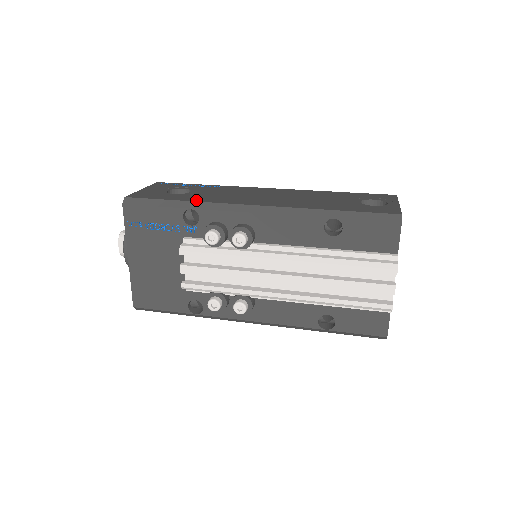
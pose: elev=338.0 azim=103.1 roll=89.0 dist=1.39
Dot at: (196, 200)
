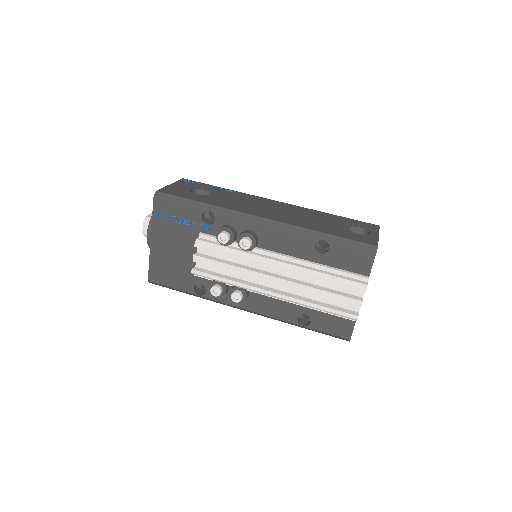
Dot at: (215, 204)
